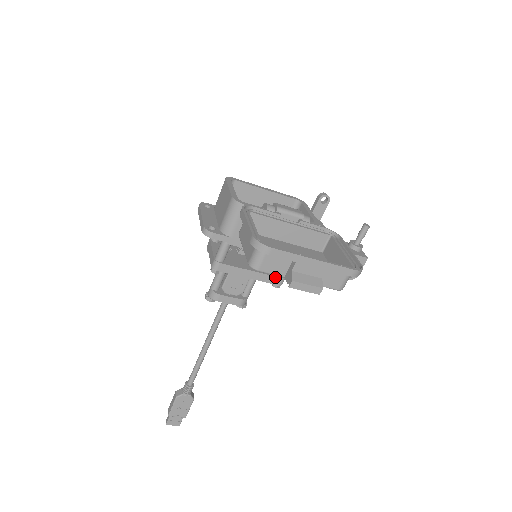
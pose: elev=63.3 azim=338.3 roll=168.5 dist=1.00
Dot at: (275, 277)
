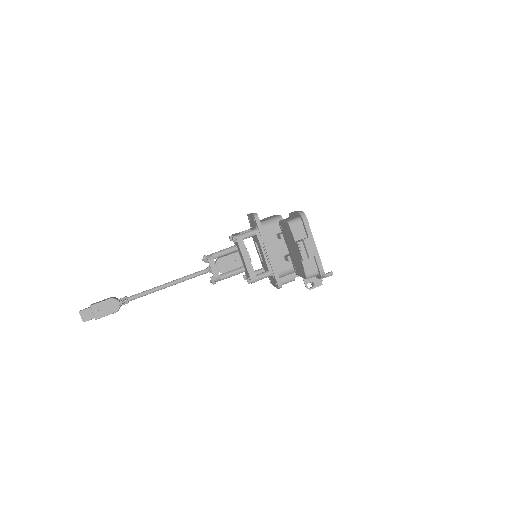
Dot at: occluded
